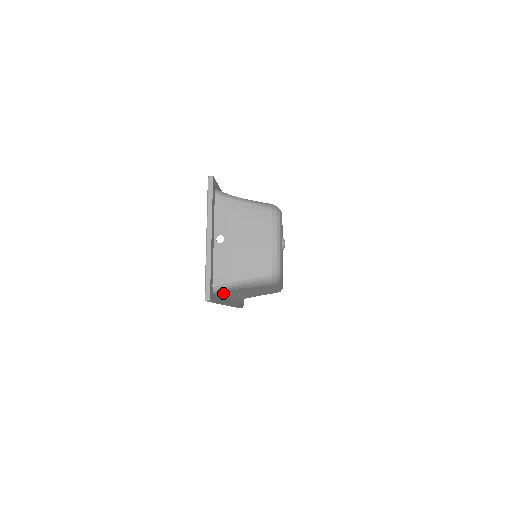
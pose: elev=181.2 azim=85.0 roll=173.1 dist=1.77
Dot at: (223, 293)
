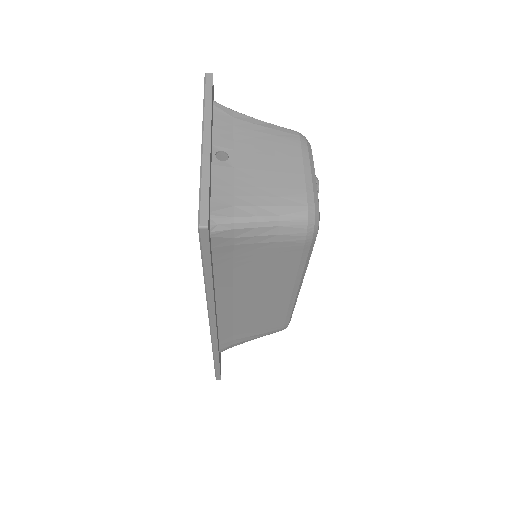
Dot at: (220, 258)
